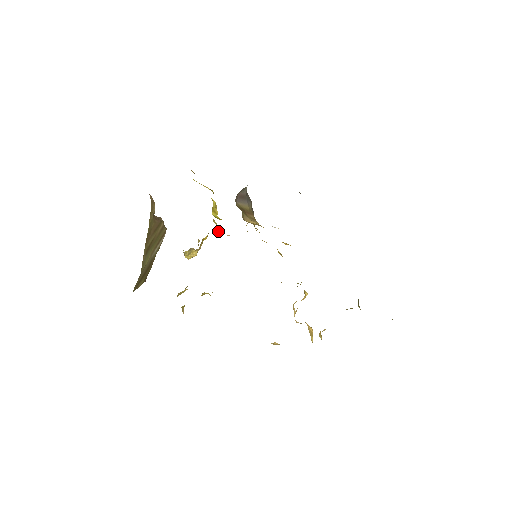
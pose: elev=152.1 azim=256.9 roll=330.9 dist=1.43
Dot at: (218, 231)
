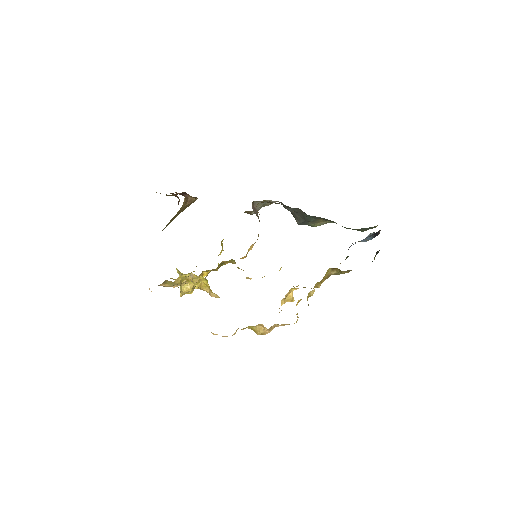
Dot at: occluded
